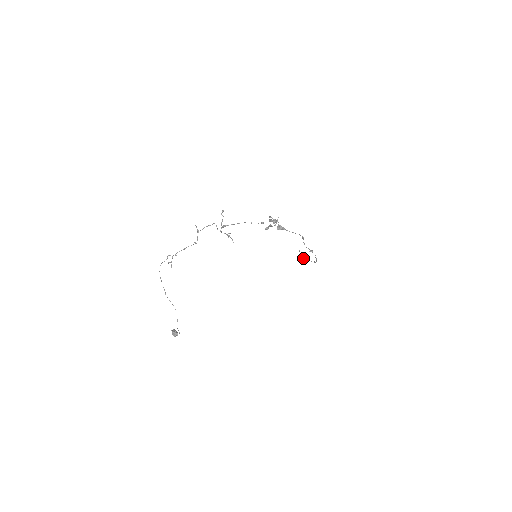
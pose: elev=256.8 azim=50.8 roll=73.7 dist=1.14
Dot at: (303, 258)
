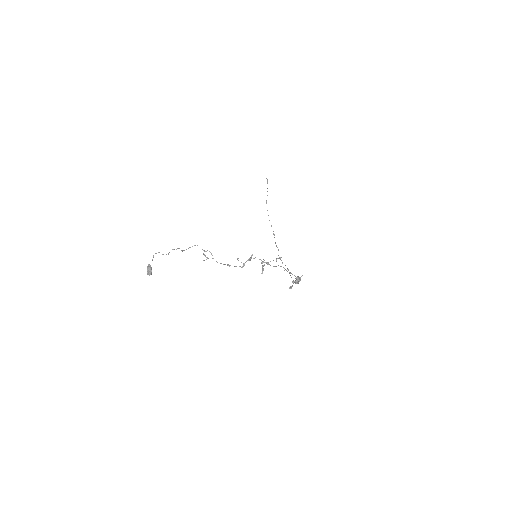
Dot at: occluded
